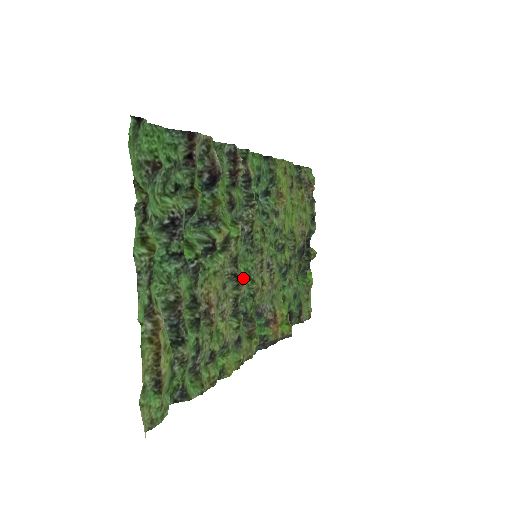
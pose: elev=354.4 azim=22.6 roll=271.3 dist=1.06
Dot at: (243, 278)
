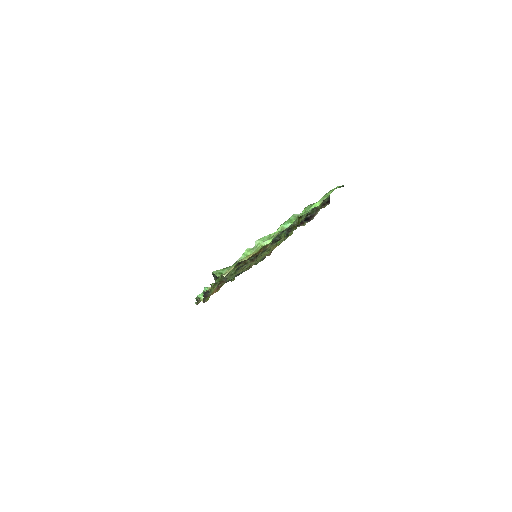
Dot at: occluded
